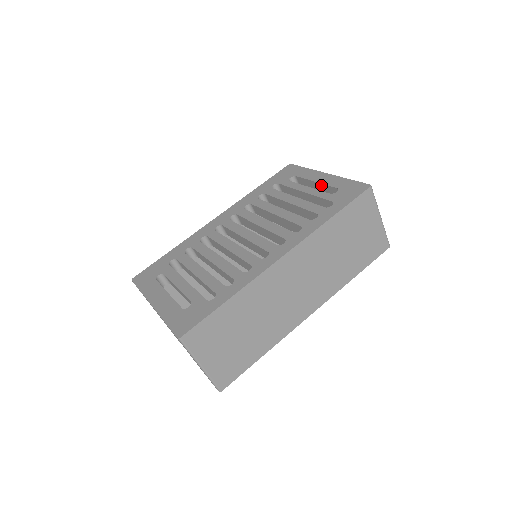
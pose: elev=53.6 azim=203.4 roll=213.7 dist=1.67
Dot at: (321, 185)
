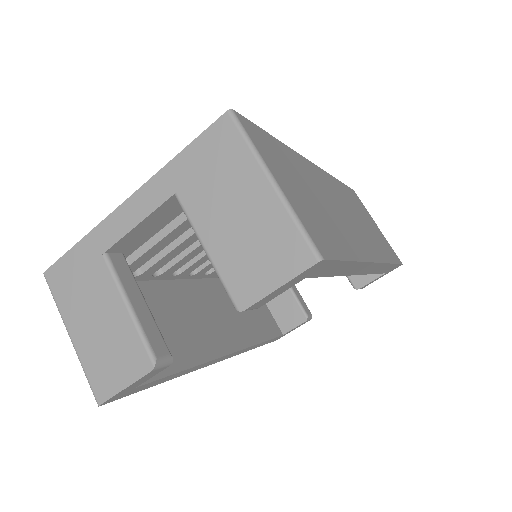
Dot at: occluded
